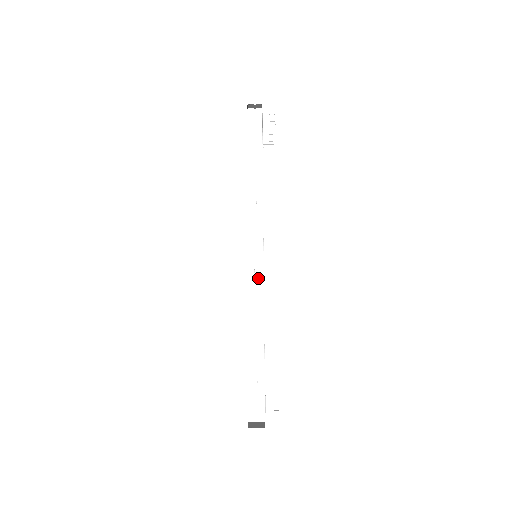
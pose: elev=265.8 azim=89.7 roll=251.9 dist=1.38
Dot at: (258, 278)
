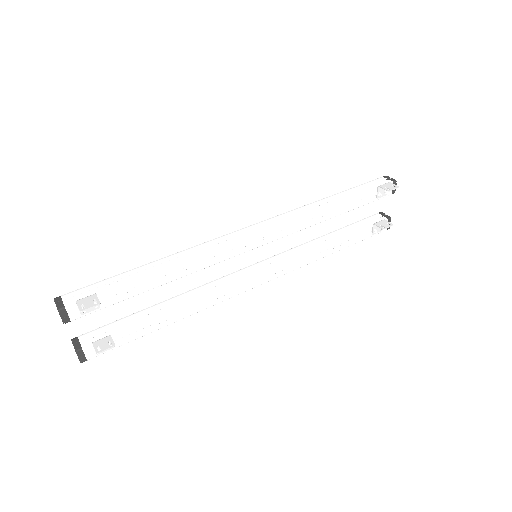
Dot at: (226, 241)
